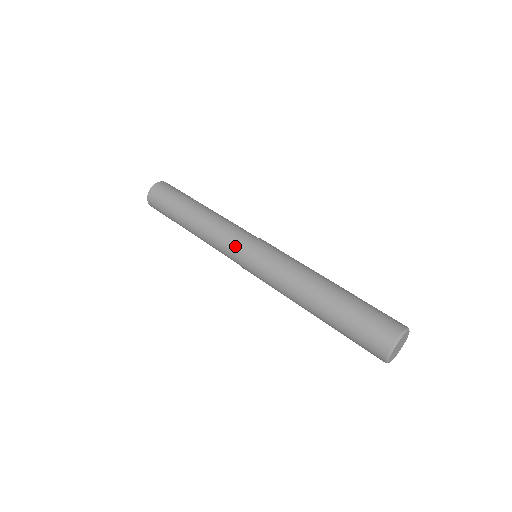
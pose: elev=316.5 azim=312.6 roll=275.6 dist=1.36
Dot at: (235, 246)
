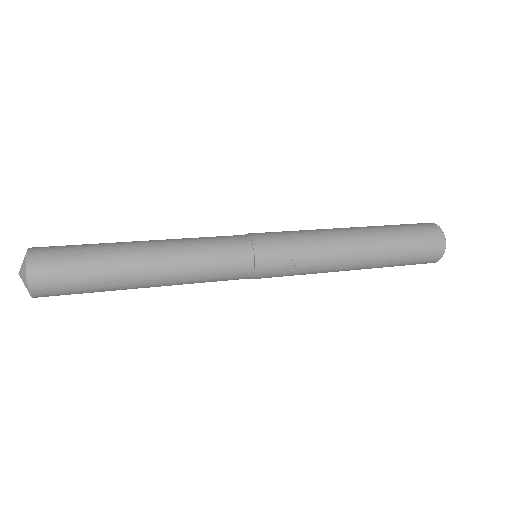
Dot at: (240, 254)
